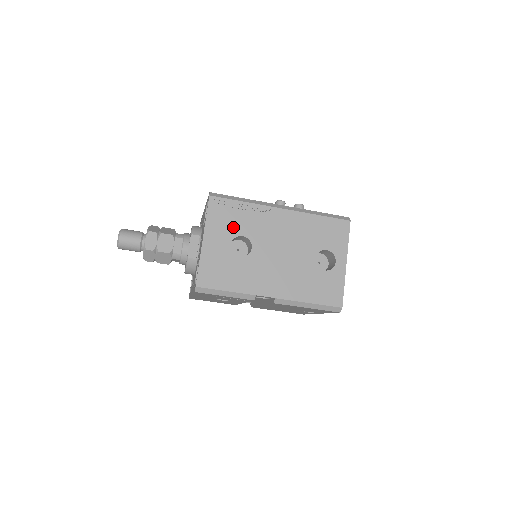
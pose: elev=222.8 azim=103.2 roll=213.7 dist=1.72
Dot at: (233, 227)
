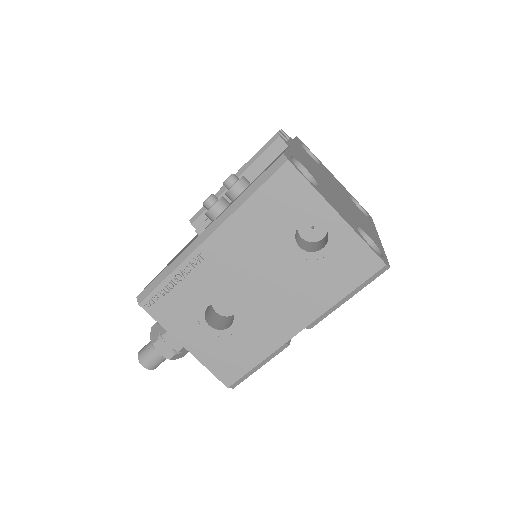
Dot at: (191, 308)
